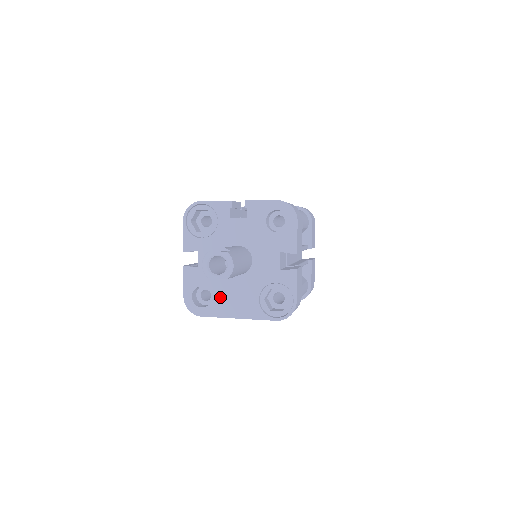
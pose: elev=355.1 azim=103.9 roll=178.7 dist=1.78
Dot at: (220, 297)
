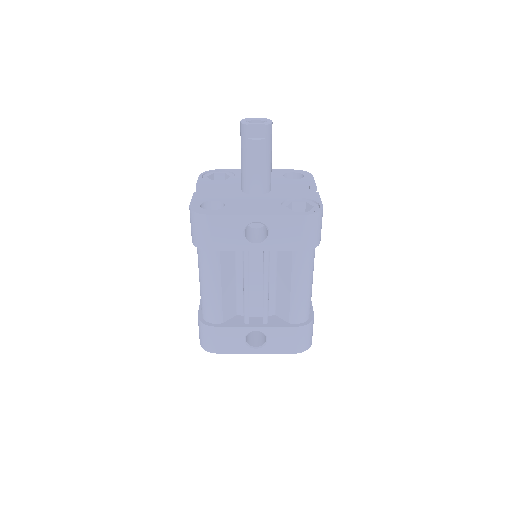
Dot at: (235, 205)
